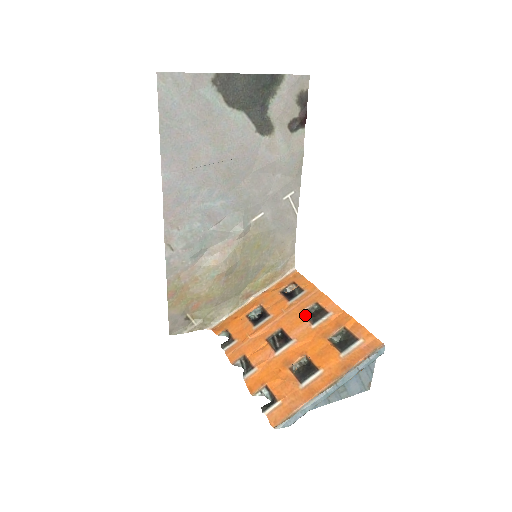
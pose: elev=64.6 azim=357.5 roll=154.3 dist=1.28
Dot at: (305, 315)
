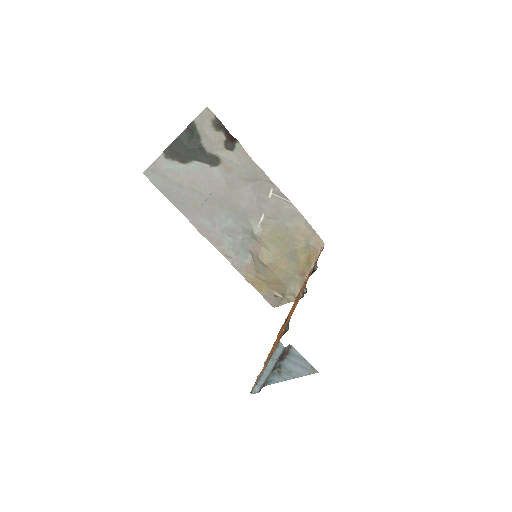
Dot at: (298, 298)
